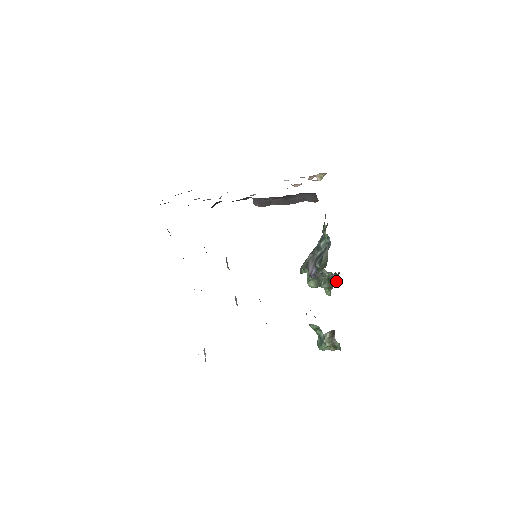
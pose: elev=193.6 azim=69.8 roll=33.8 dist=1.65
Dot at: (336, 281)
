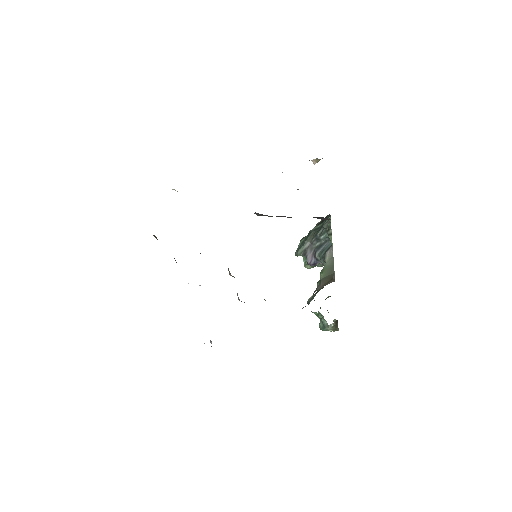
Dot at: occluded
